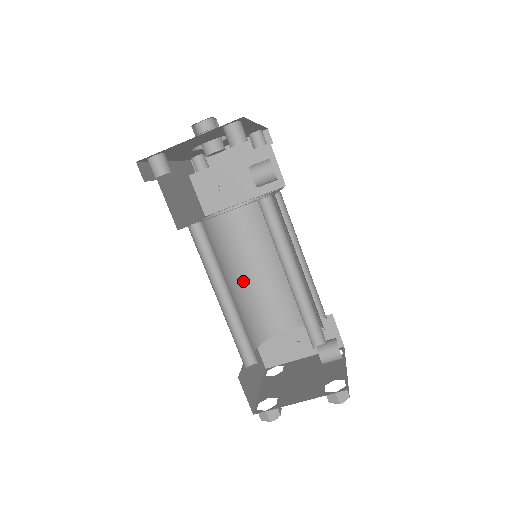
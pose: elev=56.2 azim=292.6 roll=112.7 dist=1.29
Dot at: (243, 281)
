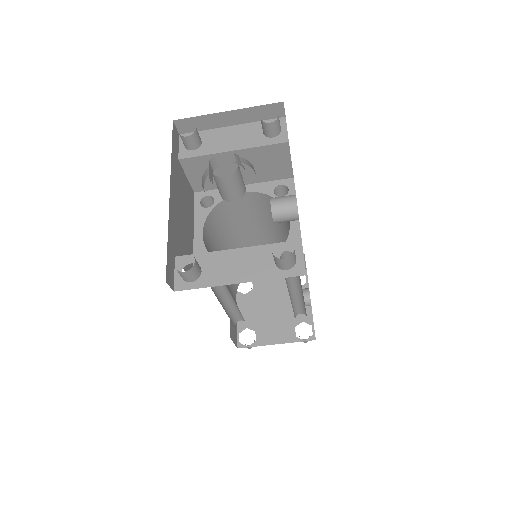
Dot at: occluded
